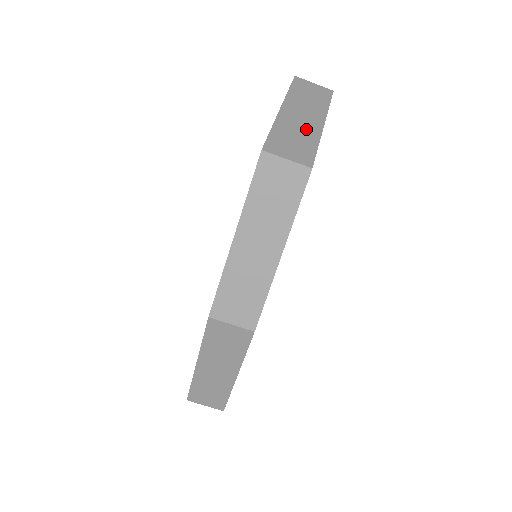
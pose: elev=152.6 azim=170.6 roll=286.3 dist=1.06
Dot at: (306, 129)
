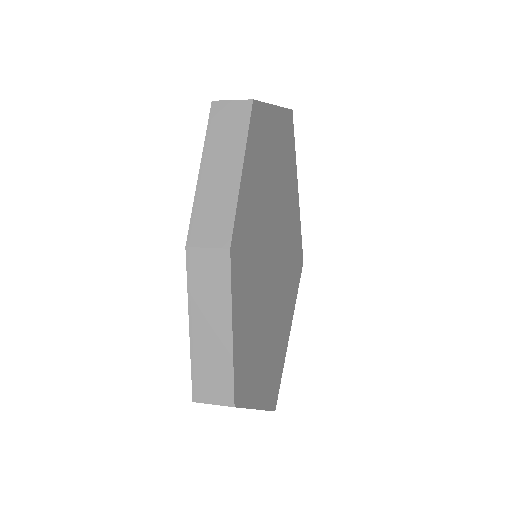
Dot at: occluded
